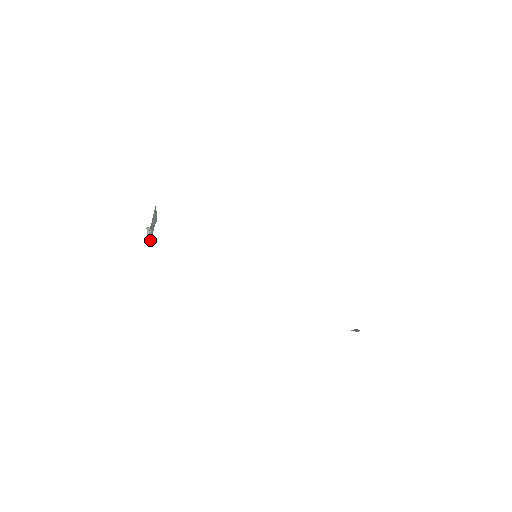
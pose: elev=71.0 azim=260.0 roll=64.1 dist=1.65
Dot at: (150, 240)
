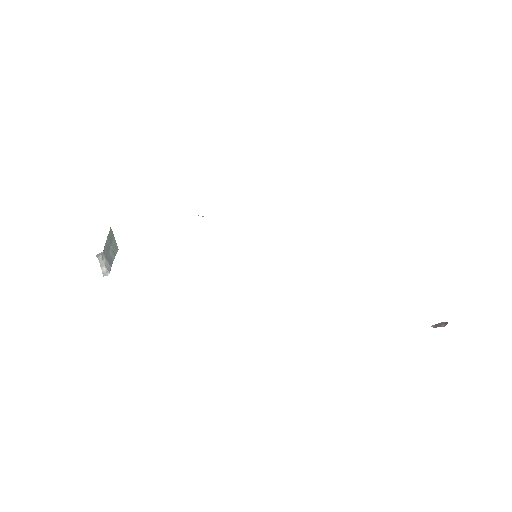
Dot at: (108, 274)
